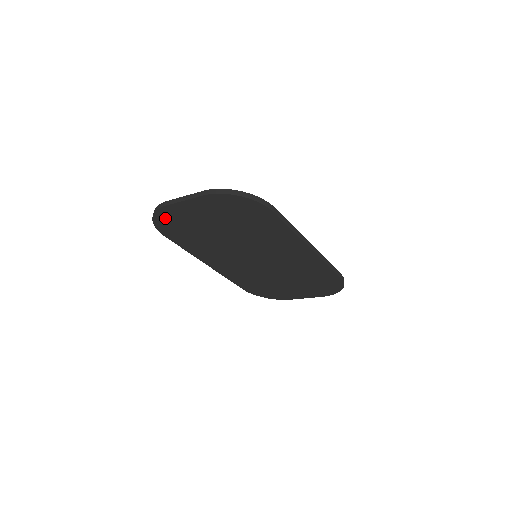
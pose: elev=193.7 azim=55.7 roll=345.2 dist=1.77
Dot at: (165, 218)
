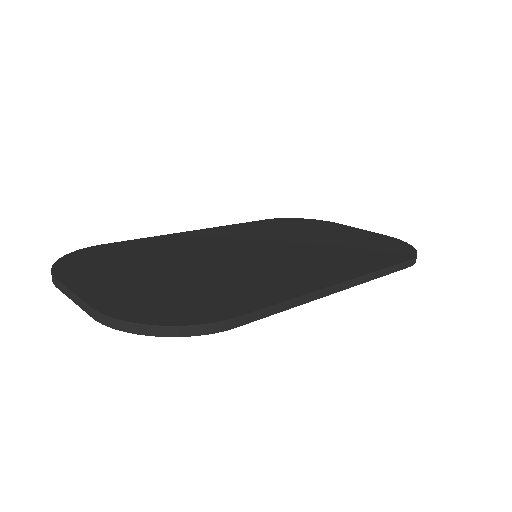
Dot at: occluded
